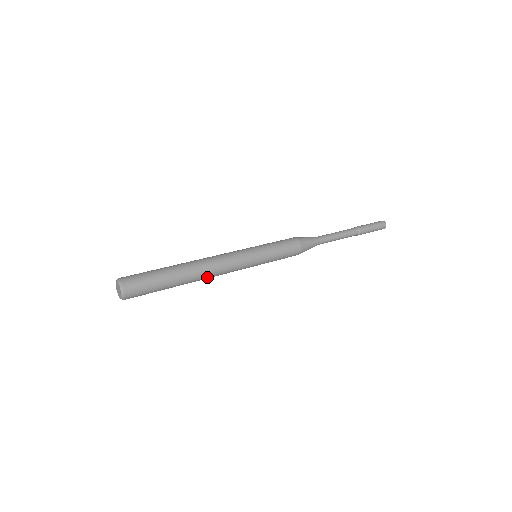
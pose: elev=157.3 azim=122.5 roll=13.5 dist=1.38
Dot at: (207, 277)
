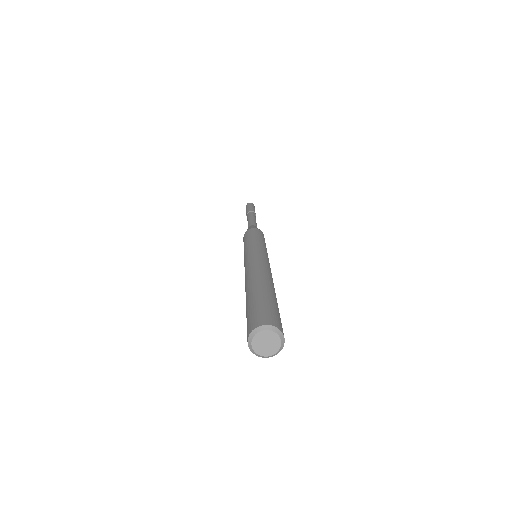
Dot at: occluded
